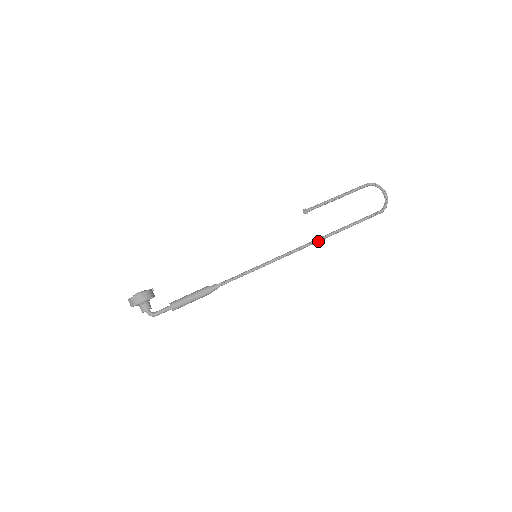
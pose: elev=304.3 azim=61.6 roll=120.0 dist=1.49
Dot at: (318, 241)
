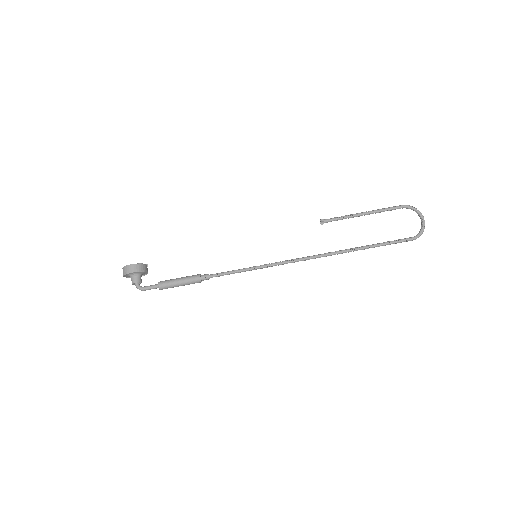
Dot at: (328, 255)
